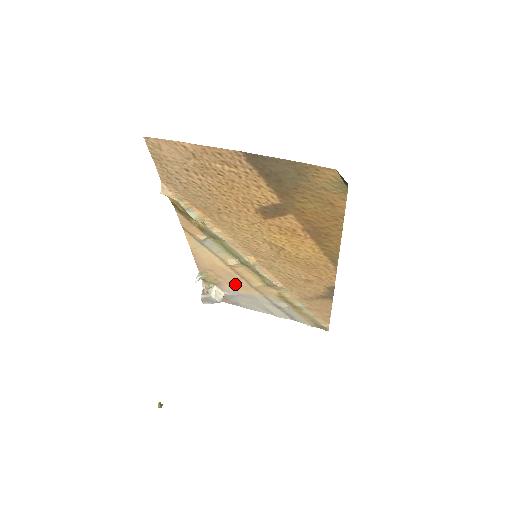
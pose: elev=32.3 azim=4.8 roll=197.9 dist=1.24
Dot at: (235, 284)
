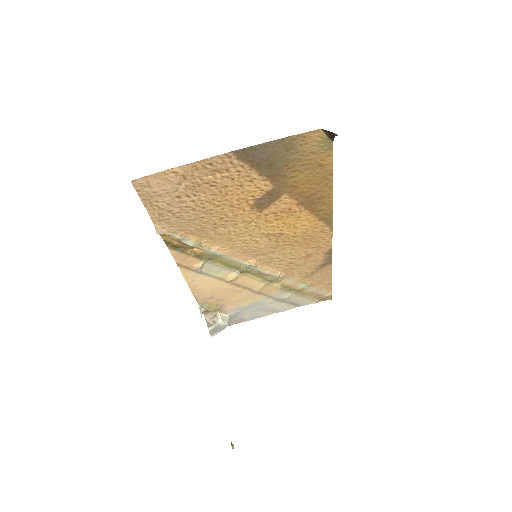
Dot at: (237, 299)
